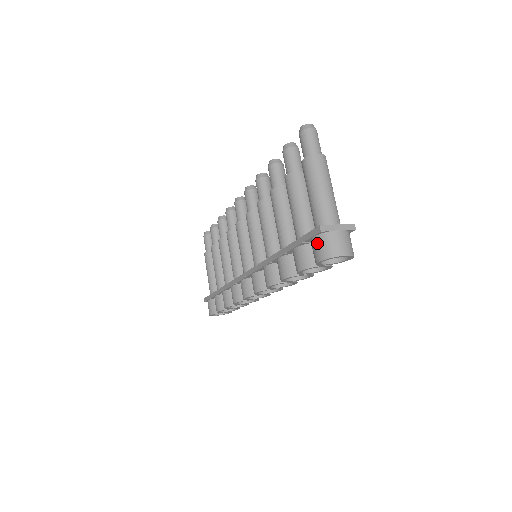
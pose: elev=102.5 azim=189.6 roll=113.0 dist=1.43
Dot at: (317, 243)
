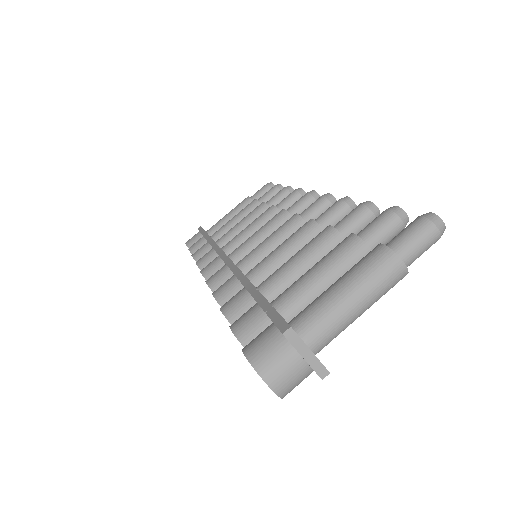
Dot at: (268, 336)
